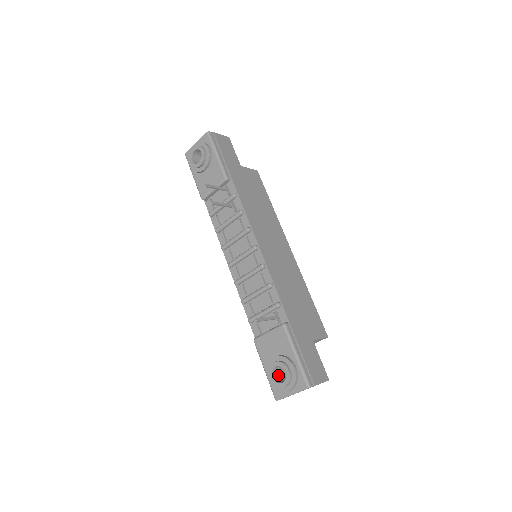
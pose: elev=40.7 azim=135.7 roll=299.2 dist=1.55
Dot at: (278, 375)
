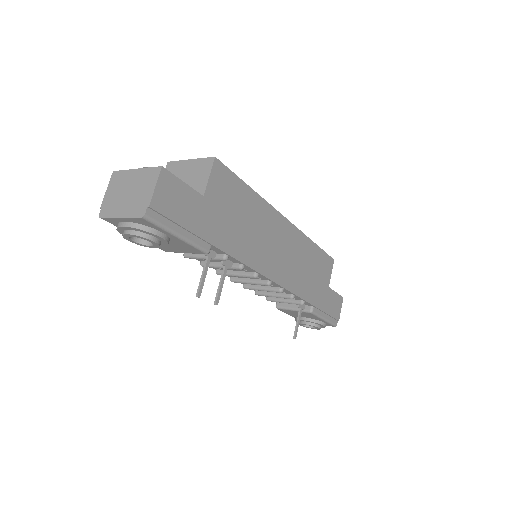
Dot at: occluded
